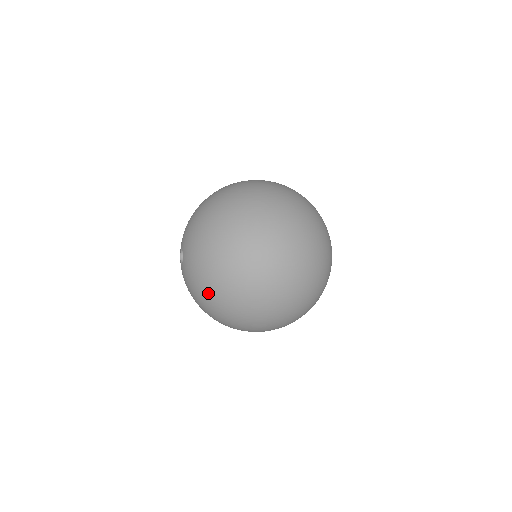
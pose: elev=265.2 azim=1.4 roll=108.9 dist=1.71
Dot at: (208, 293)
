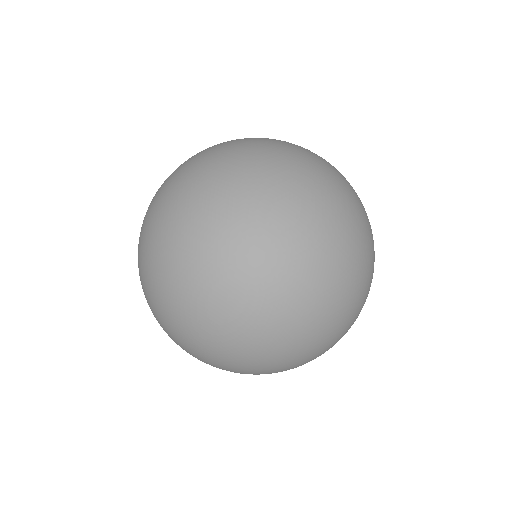
Dot at: (160, 223)
